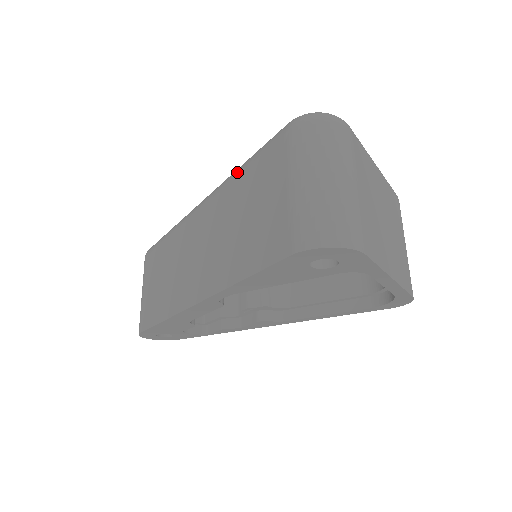
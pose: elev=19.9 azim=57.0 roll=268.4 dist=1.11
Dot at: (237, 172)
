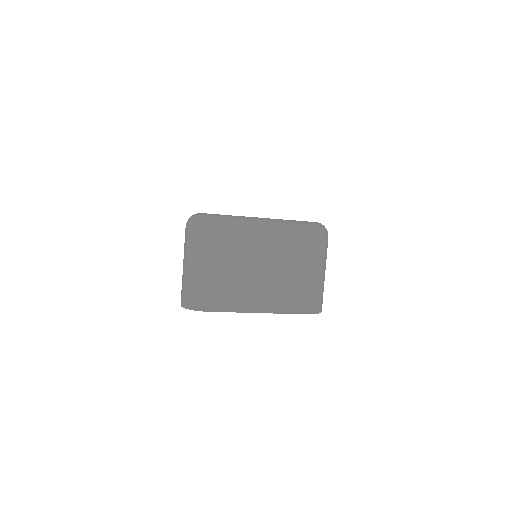
Dot at: occluded
